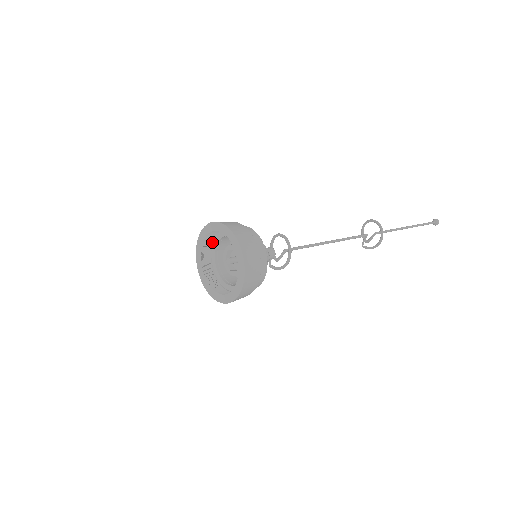
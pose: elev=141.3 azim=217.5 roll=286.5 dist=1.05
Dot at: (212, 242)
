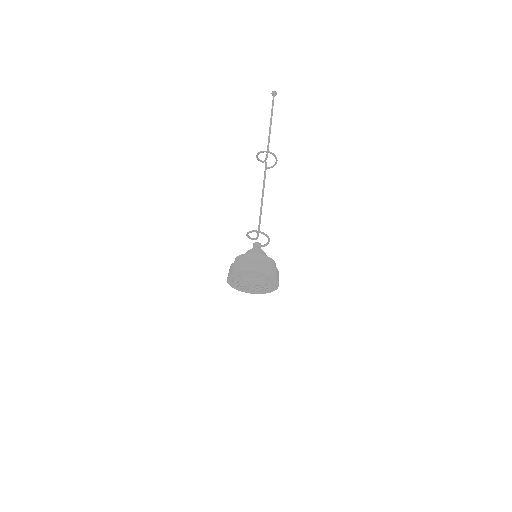
Dot at: occluded
